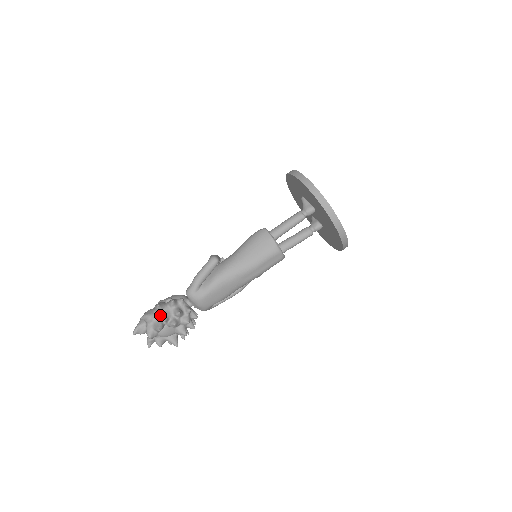
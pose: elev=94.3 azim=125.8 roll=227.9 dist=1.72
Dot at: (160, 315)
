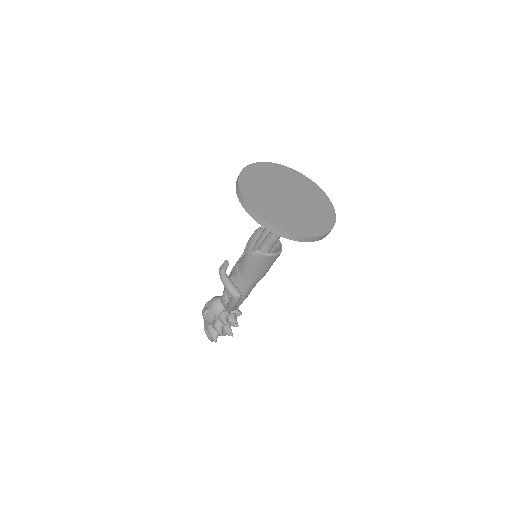
Dot at: occluded
